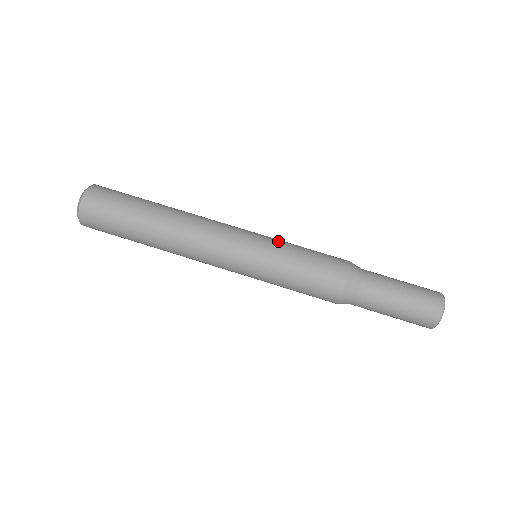
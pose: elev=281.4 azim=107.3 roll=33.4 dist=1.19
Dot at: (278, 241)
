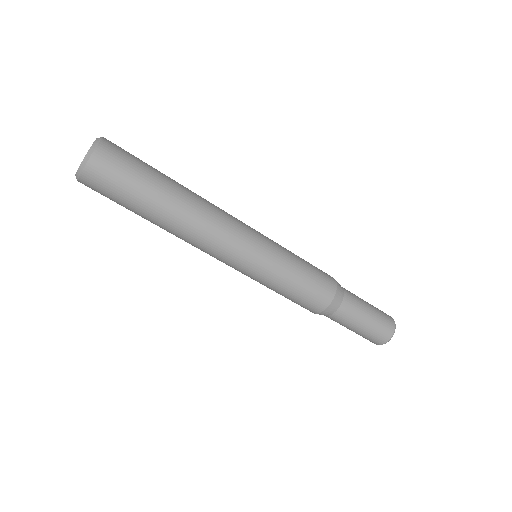
Dot at: (276, 270)
